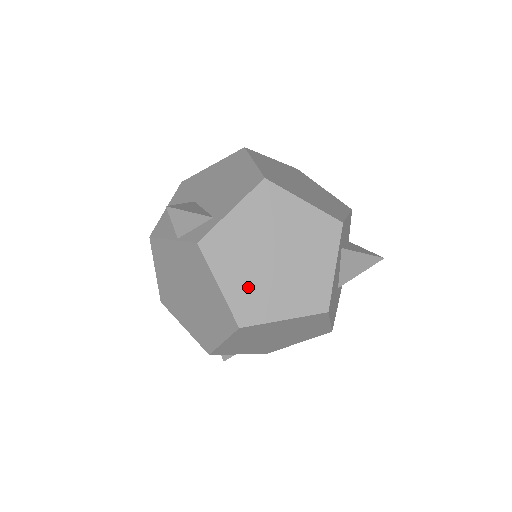
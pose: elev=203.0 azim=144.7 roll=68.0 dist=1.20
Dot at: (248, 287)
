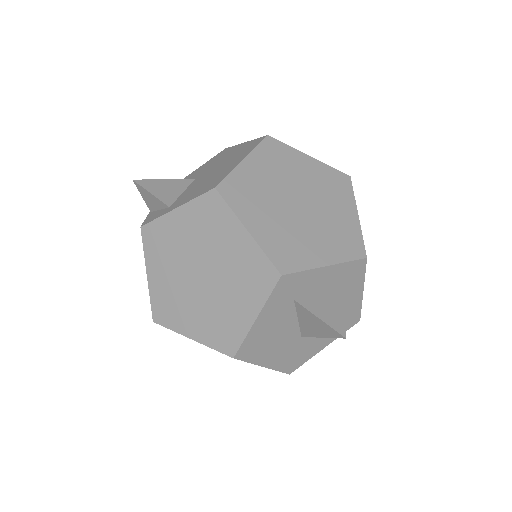
Dot at: (170, 290)
